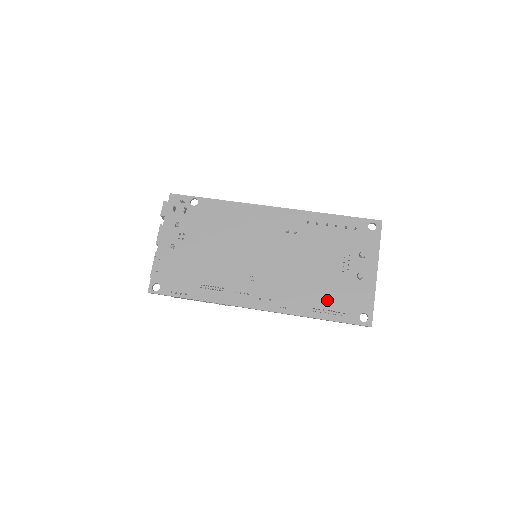
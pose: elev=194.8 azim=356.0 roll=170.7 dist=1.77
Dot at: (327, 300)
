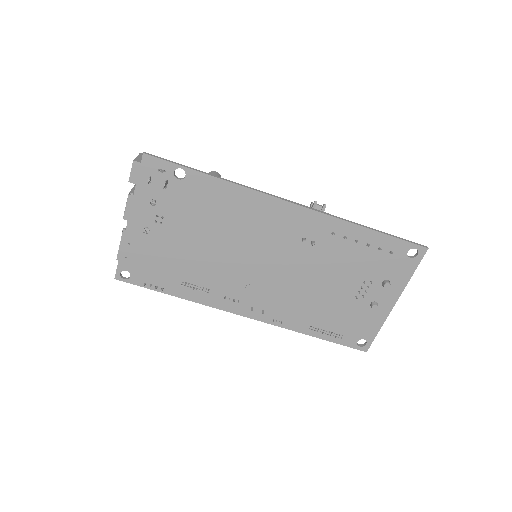
Dot at: (328, 321)
